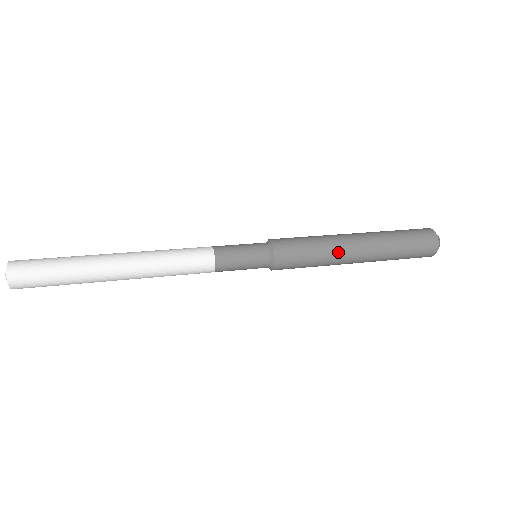
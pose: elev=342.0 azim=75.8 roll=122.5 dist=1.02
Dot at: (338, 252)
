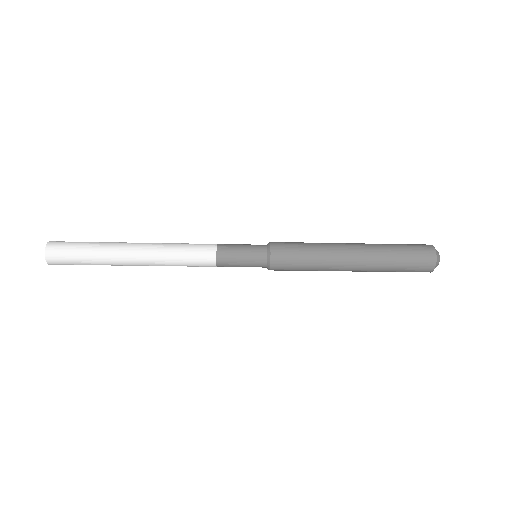
Dot at: (332, 250)
